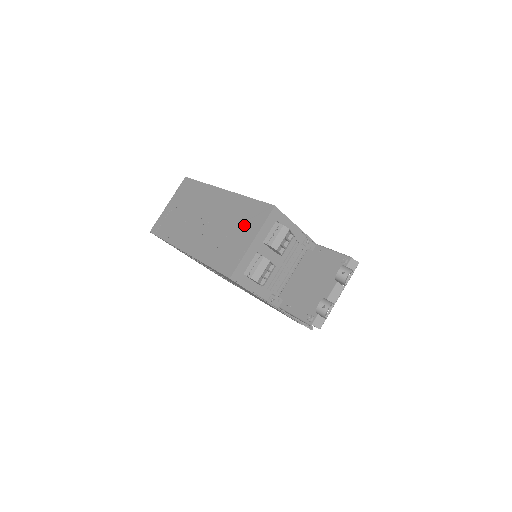
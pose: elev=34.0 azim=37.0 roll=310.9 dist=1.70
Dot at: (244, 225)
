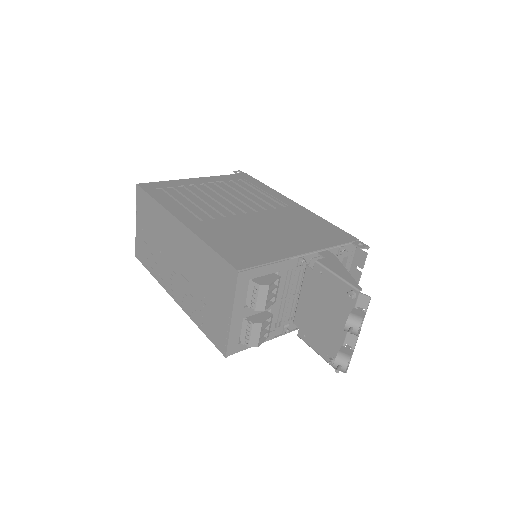
Dot at: (216, 288)
